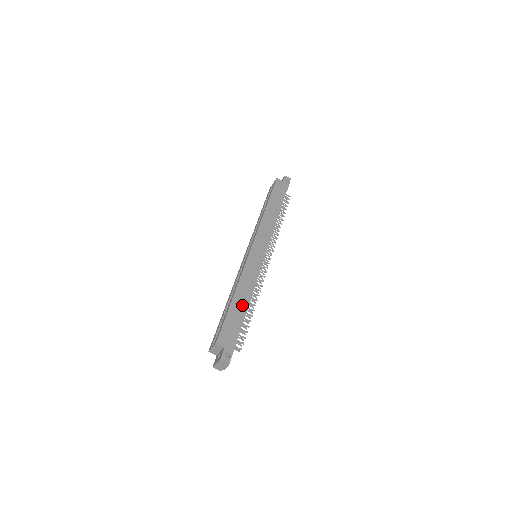
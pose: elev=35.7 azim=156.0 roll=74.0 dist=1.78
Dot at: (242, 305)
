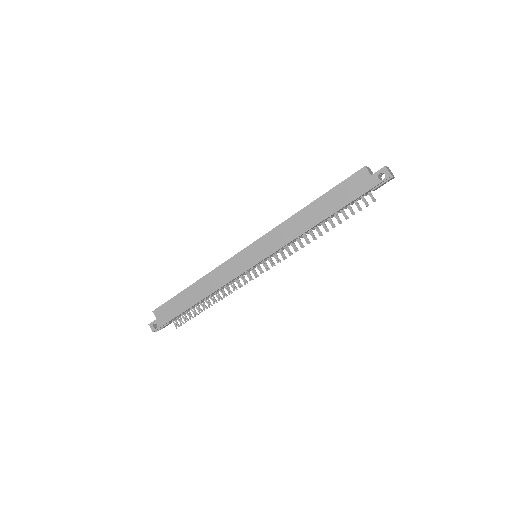
Dot at: (193, 298)
